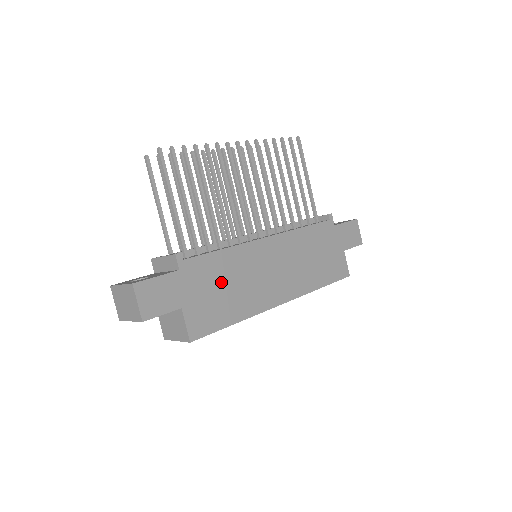
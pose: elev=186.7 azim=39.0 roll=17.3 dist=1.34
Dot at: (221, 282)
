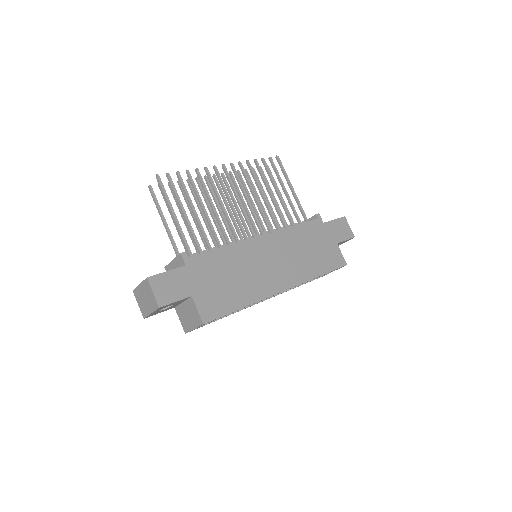
Dot at: (224, 274)
